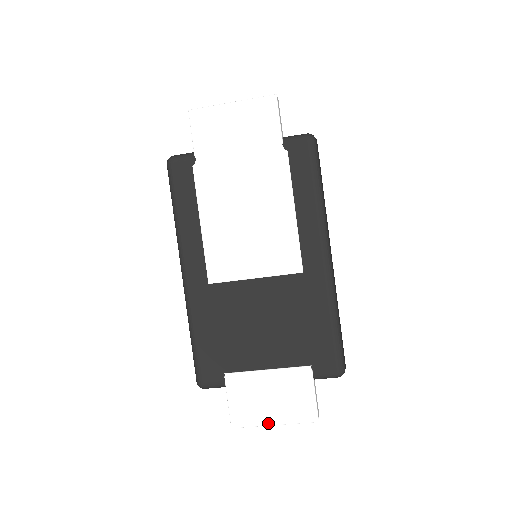
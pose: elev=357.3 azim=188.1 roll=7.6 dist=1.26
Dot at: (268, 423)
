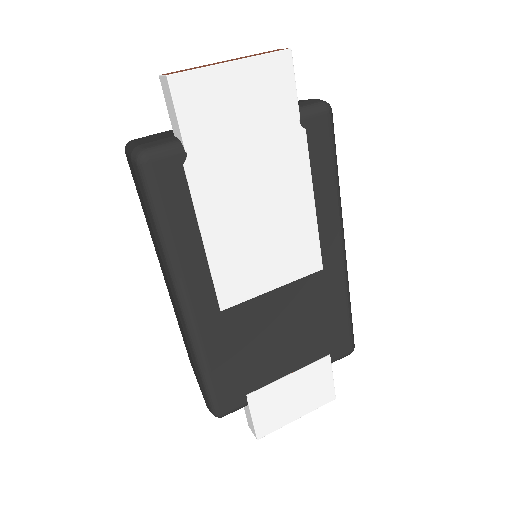
Dot at: (292, 420)
